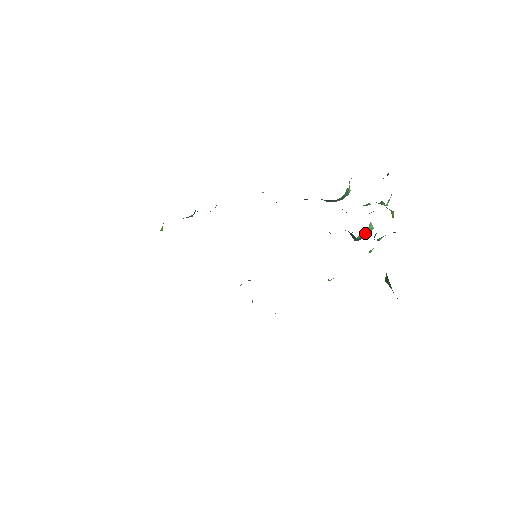
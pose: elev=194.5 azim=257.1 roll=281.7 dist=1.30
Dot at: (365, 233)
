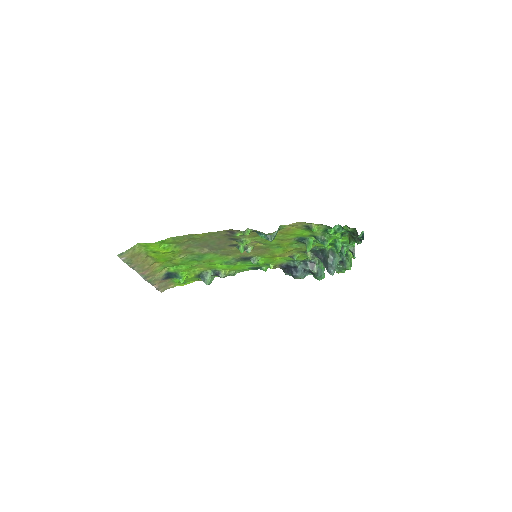
Dot at: (335, 255)
